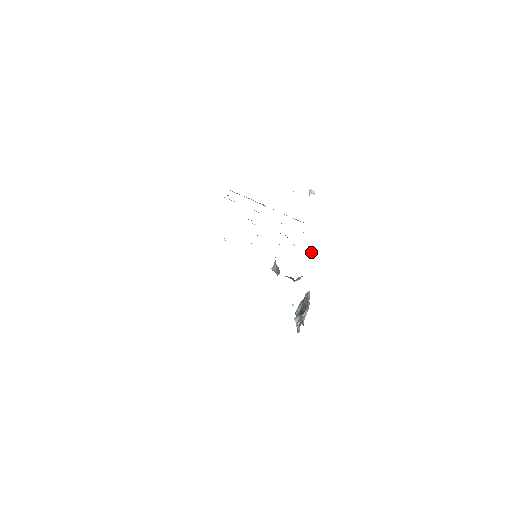
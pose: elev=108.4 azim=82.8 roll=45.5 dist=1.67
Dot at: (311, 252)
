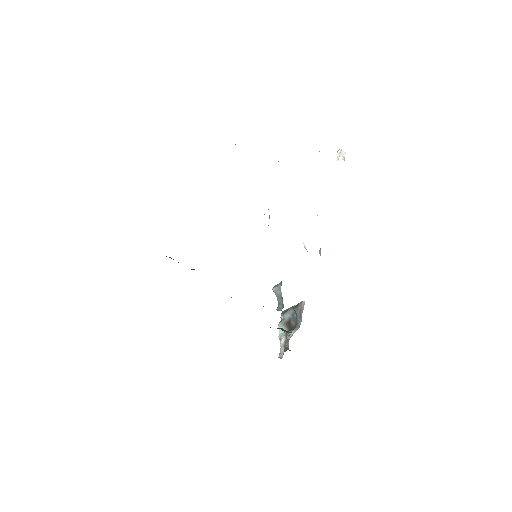
Dot at: occluded
